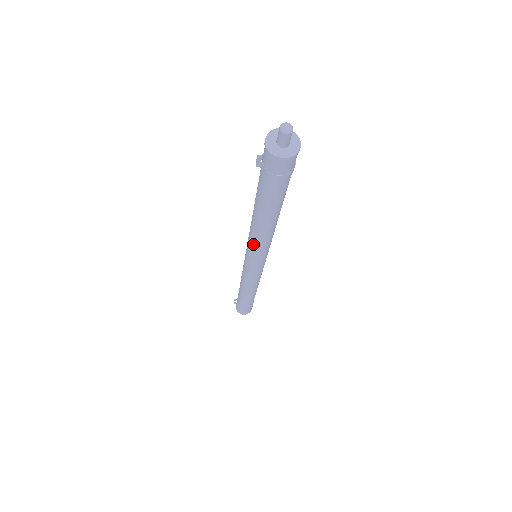
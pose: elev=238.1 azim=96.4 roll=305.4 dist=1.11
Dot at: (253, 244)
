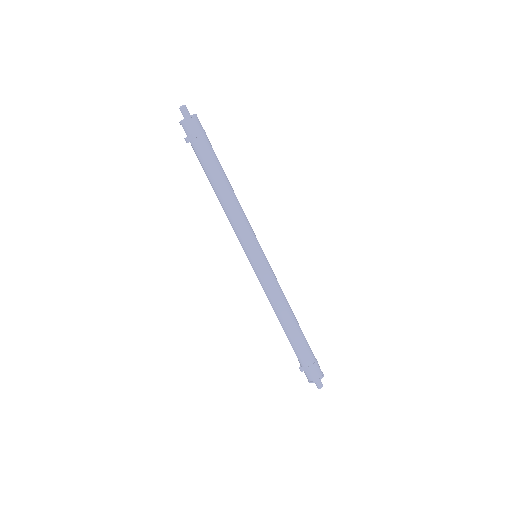
Dot at: (236, 225)
